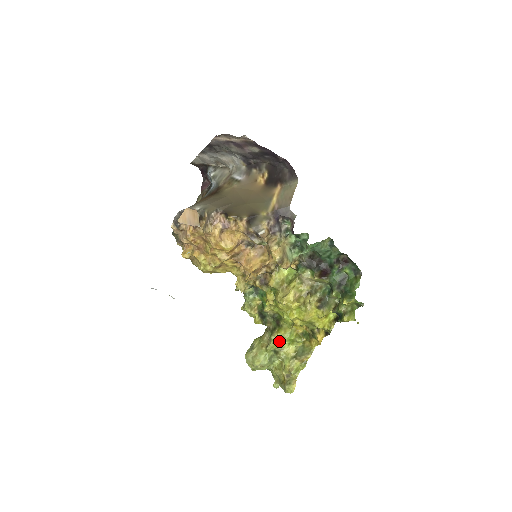
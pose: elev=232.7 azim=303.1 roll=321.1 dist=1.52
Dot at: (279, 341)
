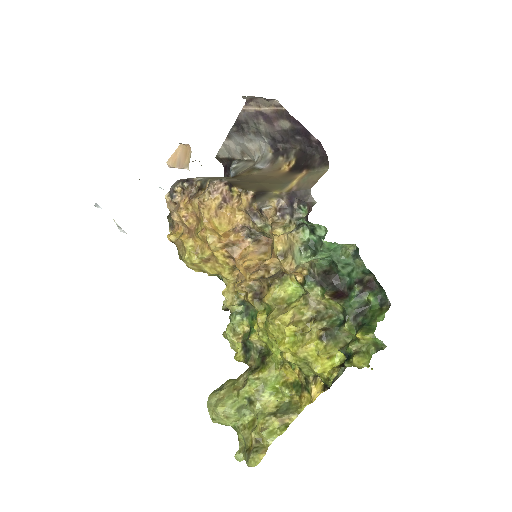
Dot at: (258, 385)
